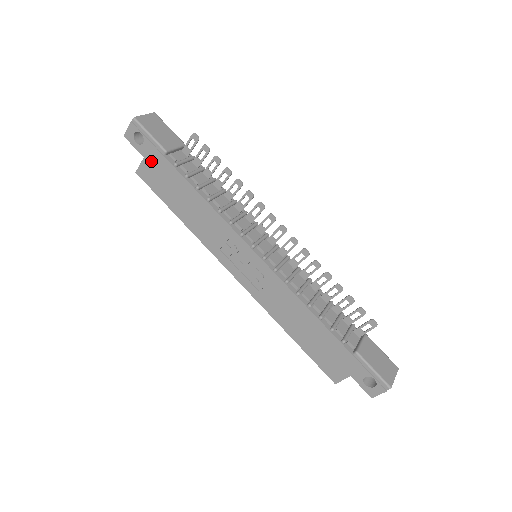
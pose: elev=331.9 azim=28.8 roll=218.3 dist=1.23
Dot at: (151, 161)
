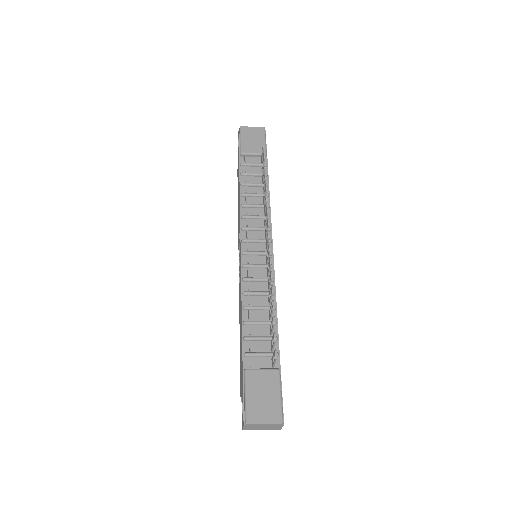
Dot at: (238, 161)
